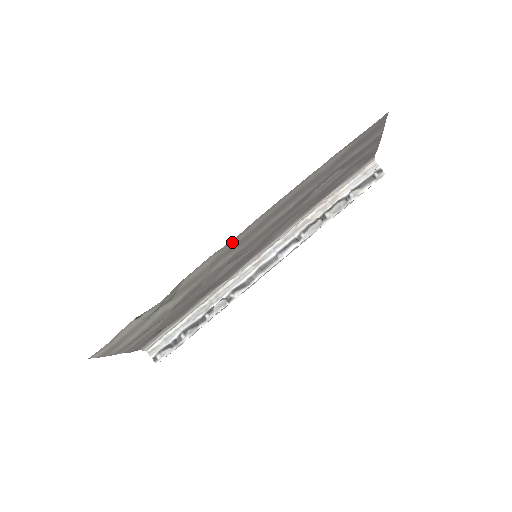
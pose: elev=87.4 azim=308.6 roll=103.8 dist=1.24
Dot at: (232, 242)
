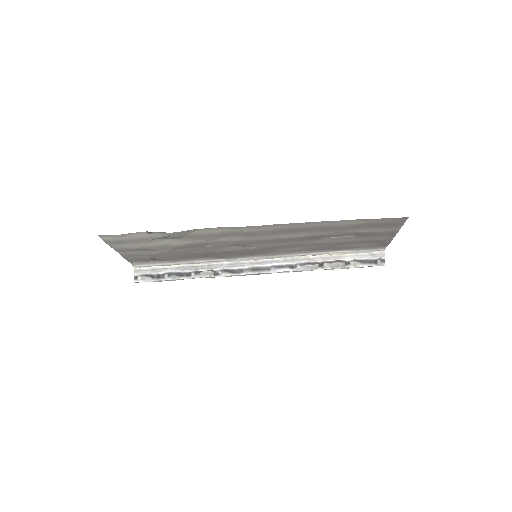
Dot at: (246, 228)
